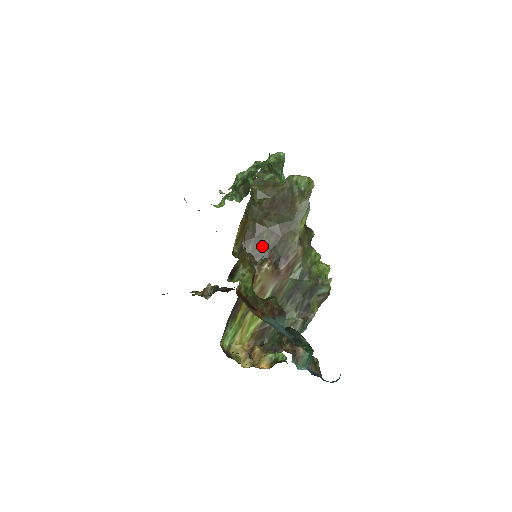
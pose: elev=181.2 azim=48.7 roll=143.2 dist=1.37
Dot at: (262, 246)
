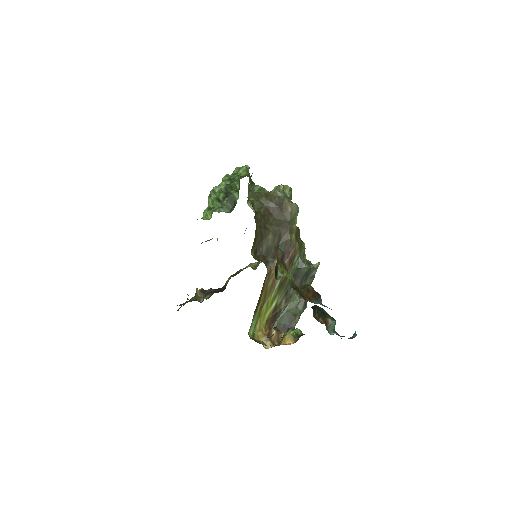
Dot at: (270, 247)
